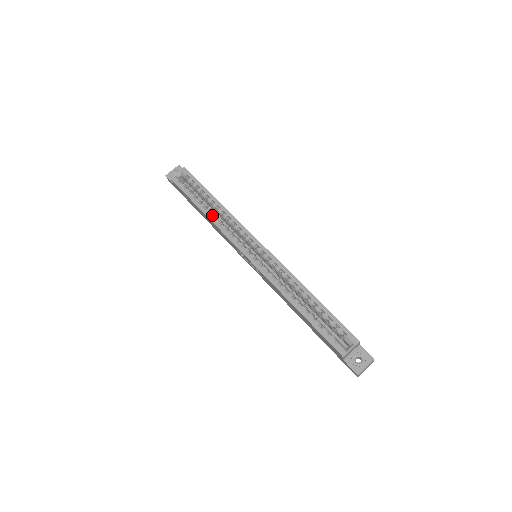
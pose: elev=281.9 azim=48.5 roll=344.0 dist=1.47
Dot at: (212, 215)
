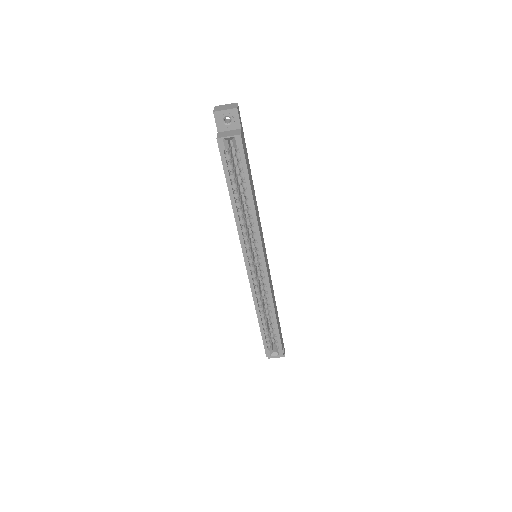
Dot at: (239, 212)
